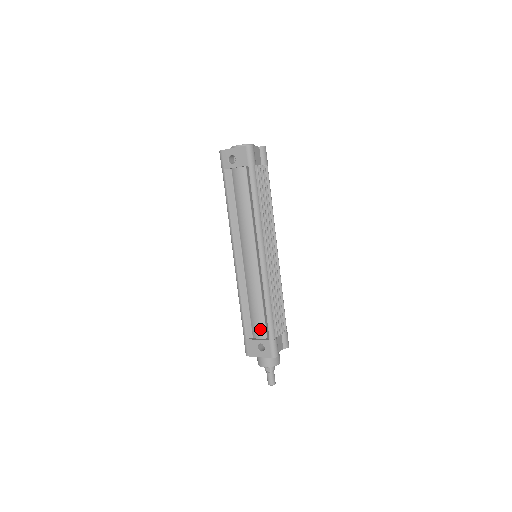
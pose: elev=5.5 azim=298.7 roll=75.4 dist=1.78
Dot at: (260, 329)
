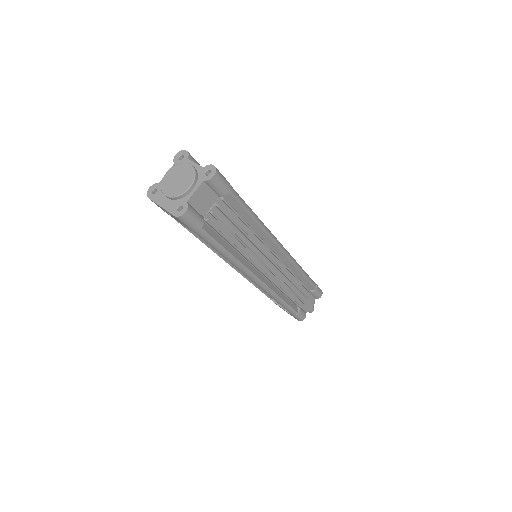
Dot at: occluded
